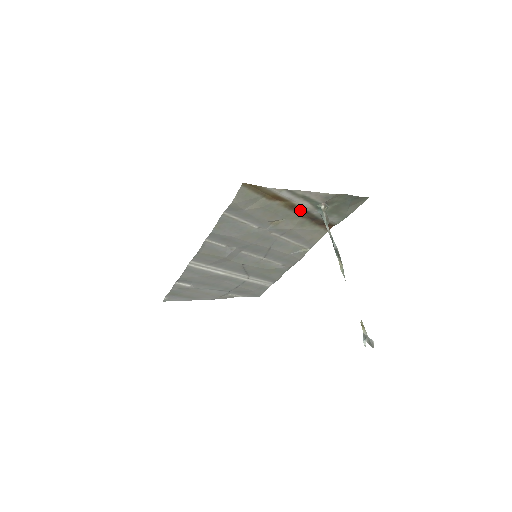
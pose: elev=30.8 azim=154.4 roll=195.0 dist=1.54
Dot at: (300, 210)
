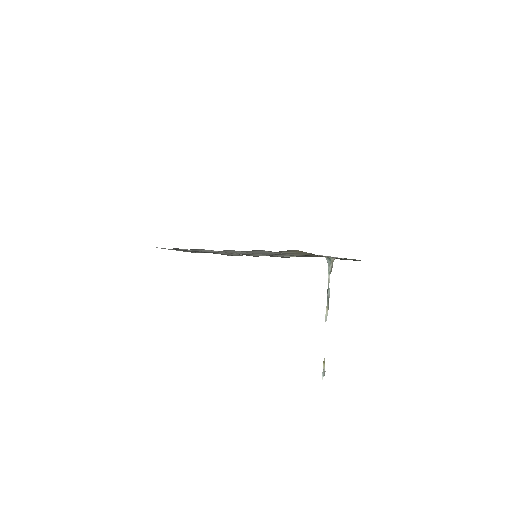
Dot at: occluded
